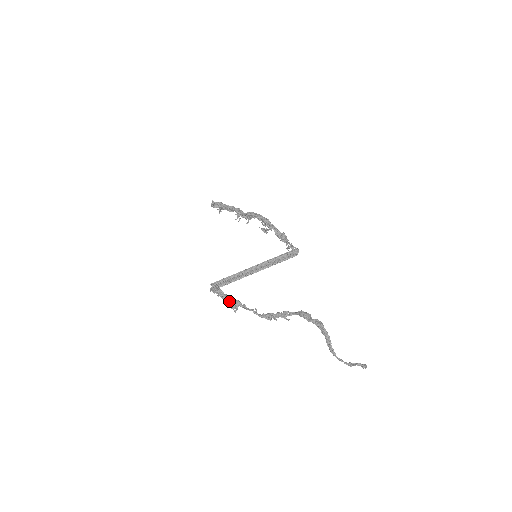
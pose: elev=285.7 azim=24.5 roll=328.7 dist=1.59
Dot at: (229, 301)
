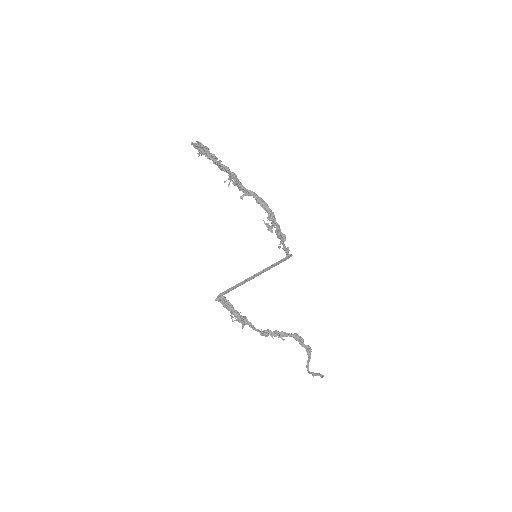
Dot at: (240, 320)
